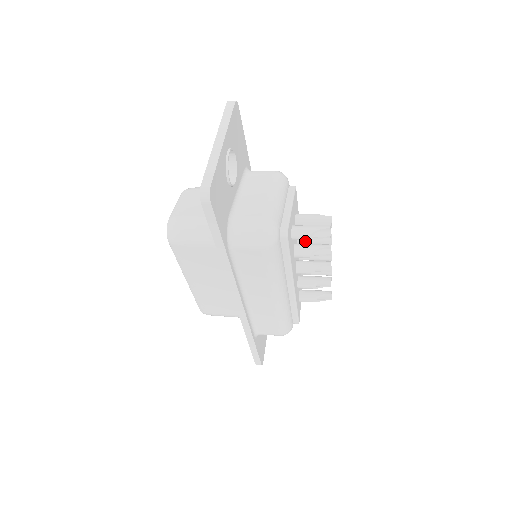
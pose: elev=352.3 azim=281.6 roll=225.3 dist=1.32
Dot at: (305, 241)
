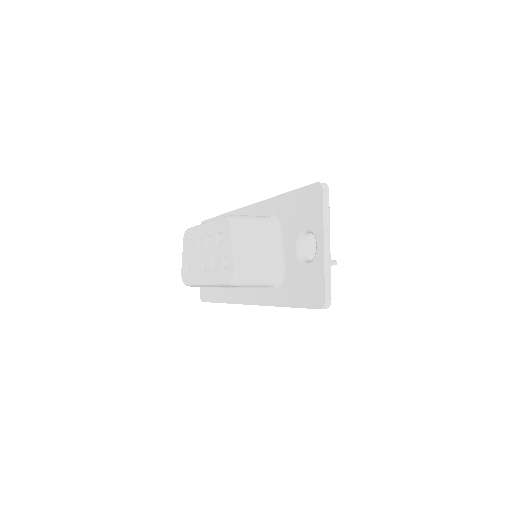
Dot at: occluded
